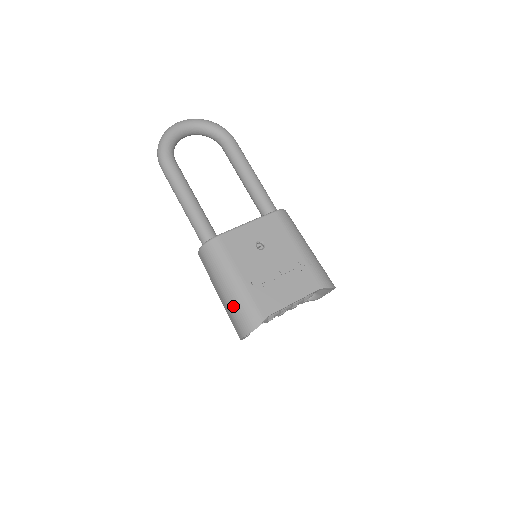
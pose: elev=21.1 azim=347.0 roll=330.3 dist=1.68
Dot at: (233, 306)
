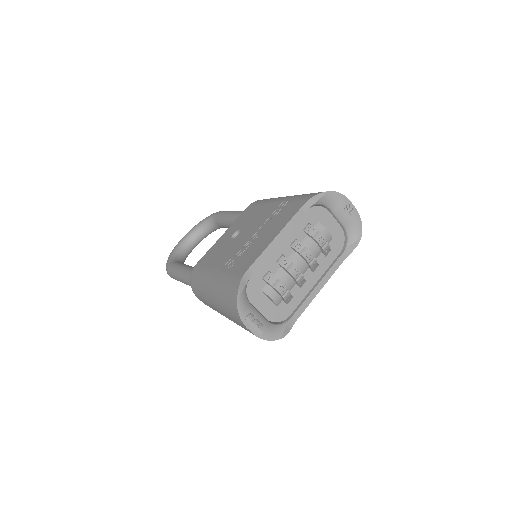
Dot at: (220, 302)
